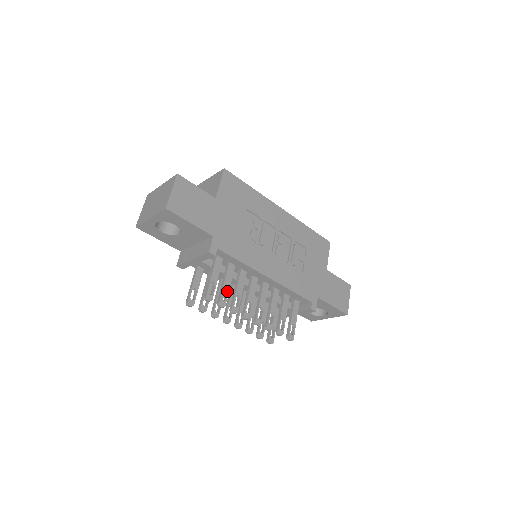
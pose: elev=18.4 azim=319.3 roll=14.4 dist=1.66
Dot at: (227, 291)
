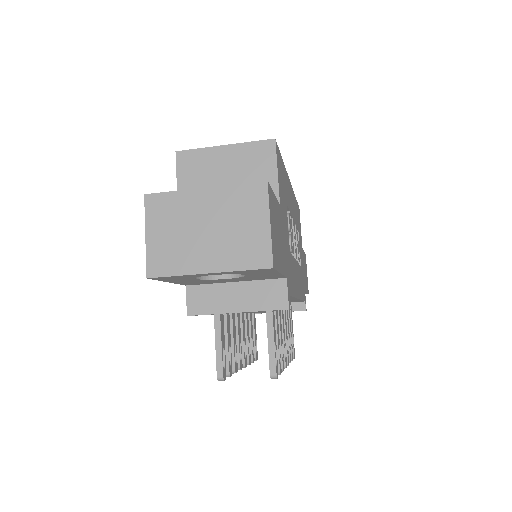
Dot at: (279, 345)
